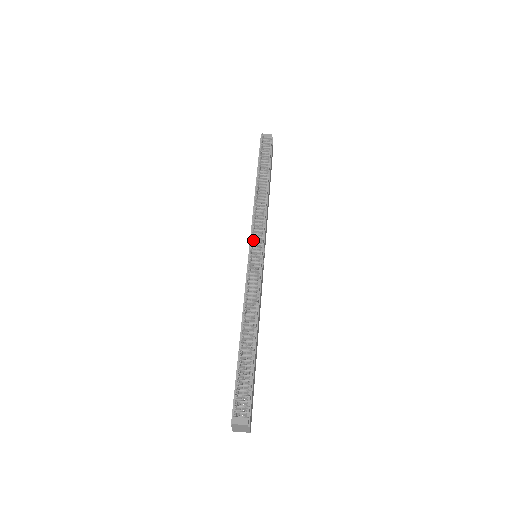
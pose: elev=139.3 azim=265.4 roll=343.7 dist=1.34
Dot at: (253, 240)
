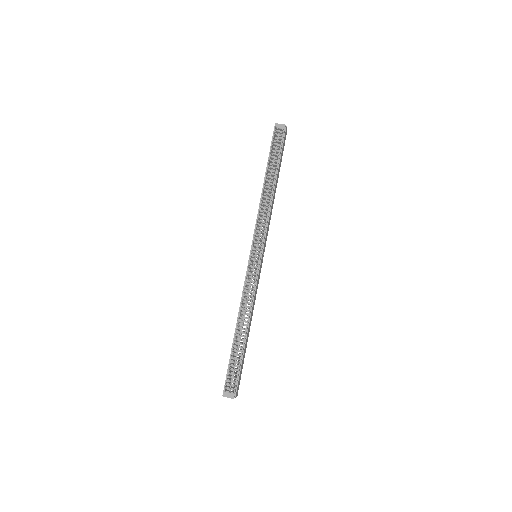
Dot at: (254, 245)
